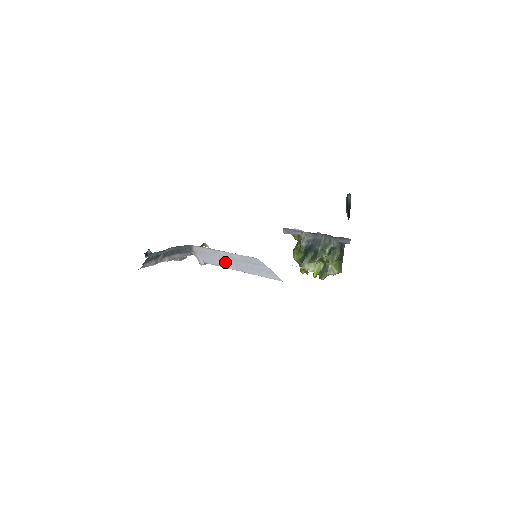
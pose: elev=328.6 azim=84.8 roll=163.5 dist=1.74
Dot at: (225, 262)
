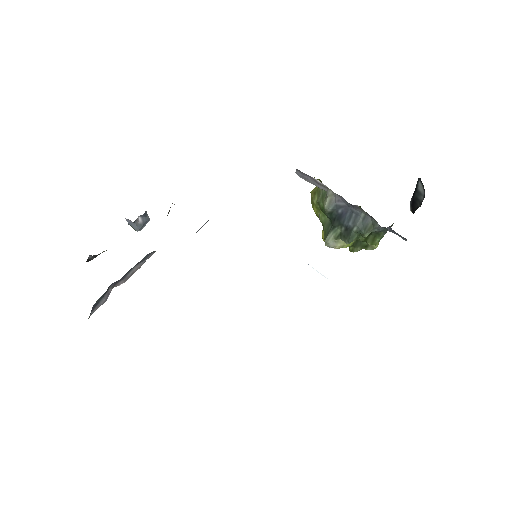
Dot at: occluded
